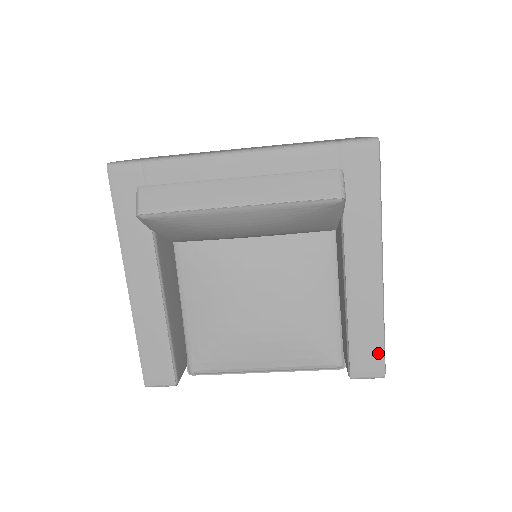
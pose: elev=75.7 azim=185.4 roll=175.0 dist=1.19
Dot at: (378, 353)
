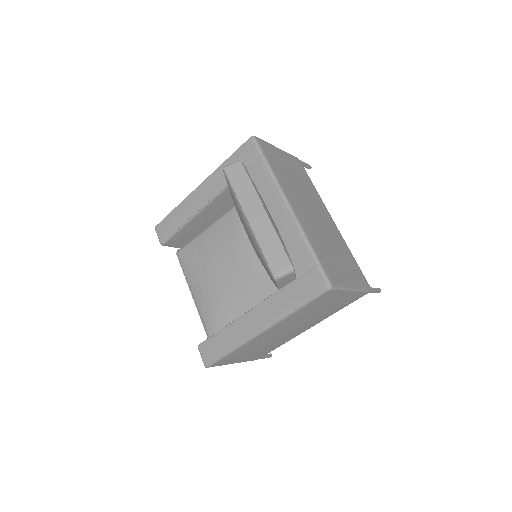
Dot at: (216, 355)
